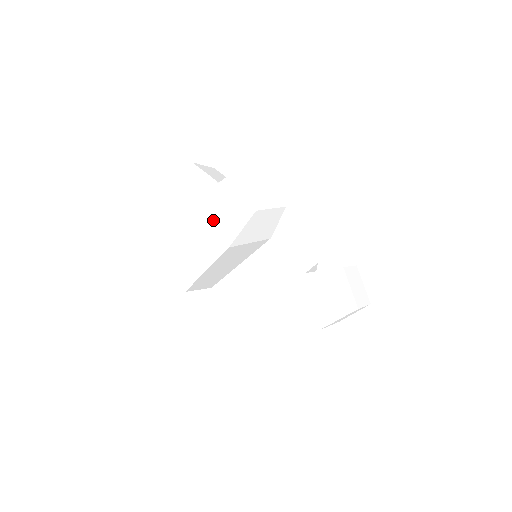
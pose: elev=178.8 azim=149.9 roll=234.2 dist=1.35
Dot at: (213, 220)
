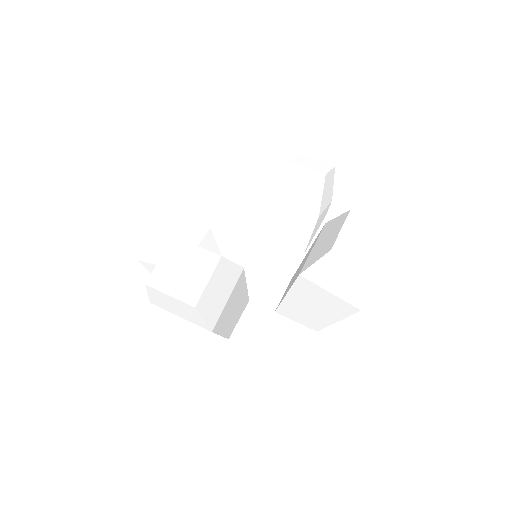
Dot at: (179, 316)
